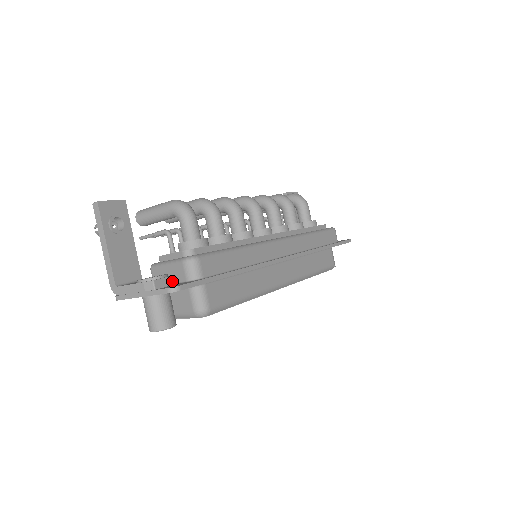
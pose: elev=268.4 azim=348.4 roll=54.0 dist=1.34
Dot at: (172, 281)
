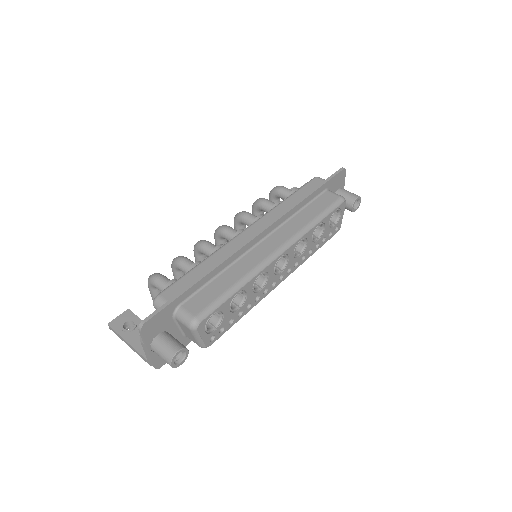
Dot at: occluded
